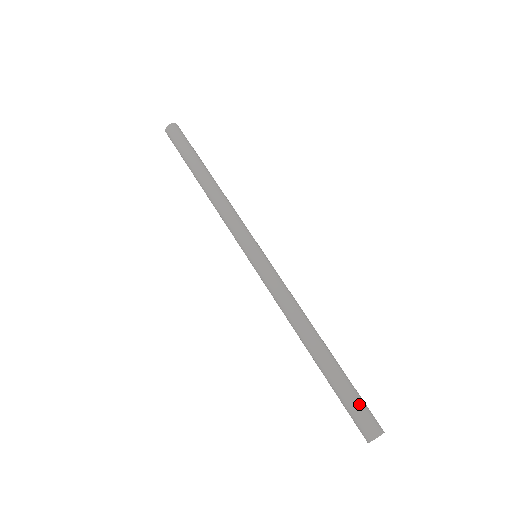
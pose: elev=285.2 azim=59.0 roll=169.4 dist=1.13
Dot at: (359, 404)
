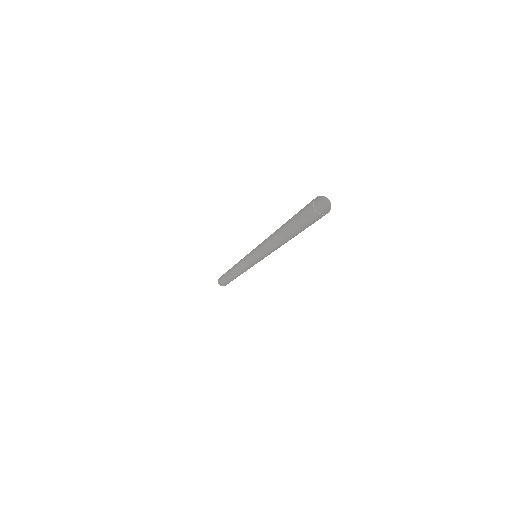
Dot at: occluded
